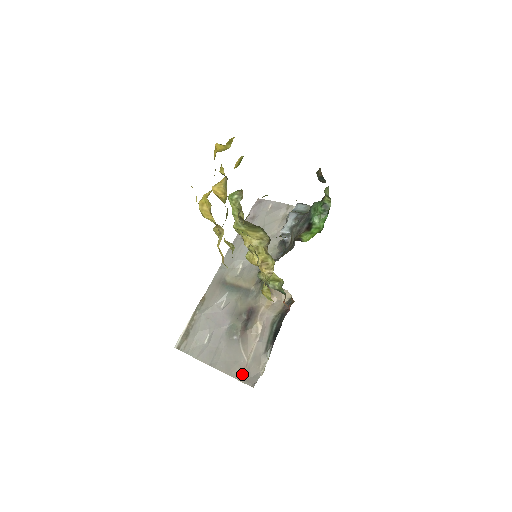
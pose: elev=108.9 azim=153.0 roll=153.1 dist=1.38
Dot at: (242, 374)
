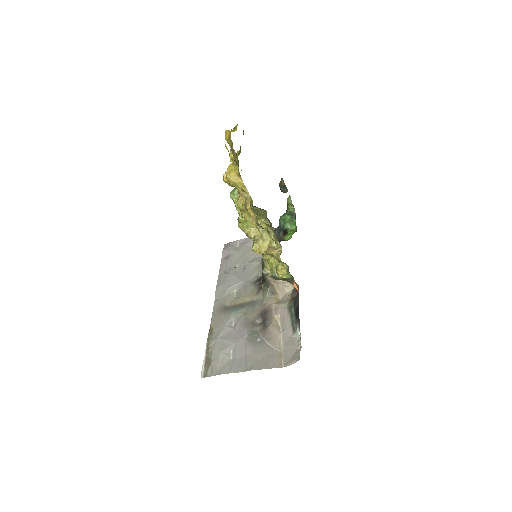
Dot at: (281, 361)
